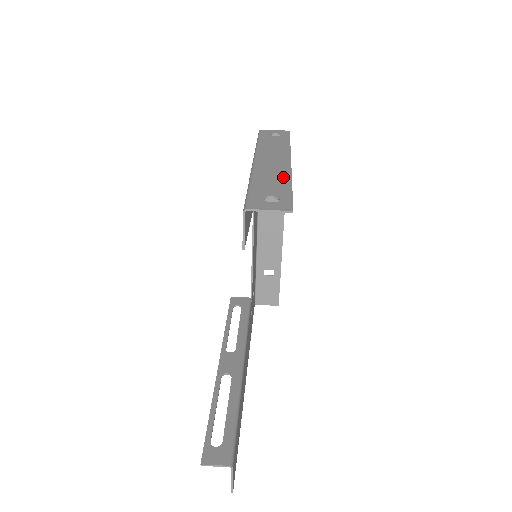
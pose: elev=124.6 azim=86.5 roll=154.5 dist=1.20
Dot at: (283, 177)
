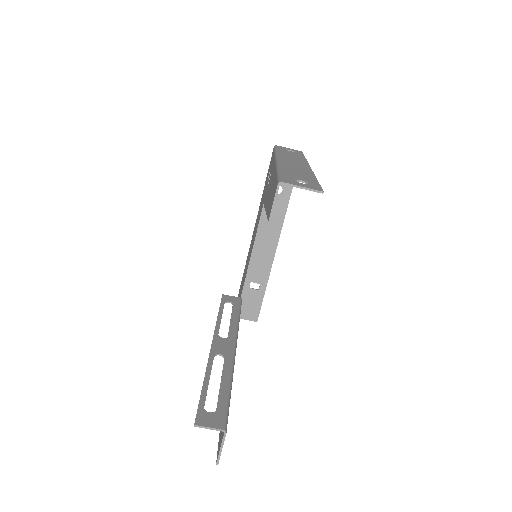
Dot at: (307, 173)
